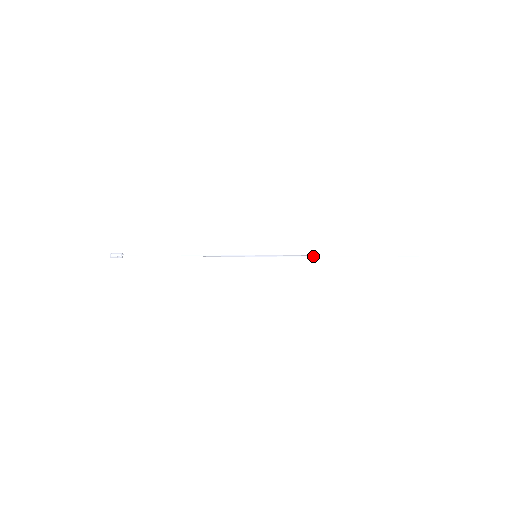
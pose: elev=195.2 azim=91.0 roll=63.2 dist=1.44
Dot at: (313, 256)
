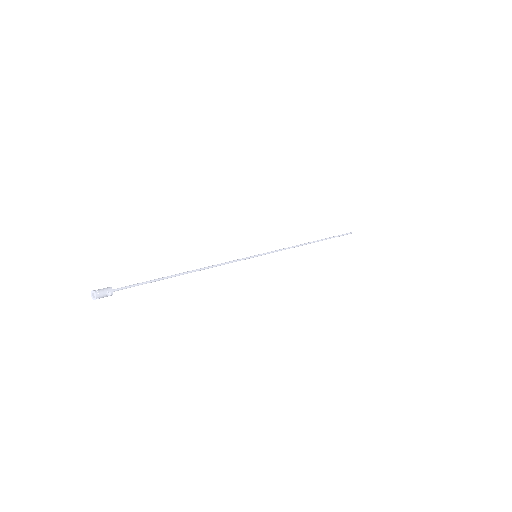
Dot at: (296, 246)
